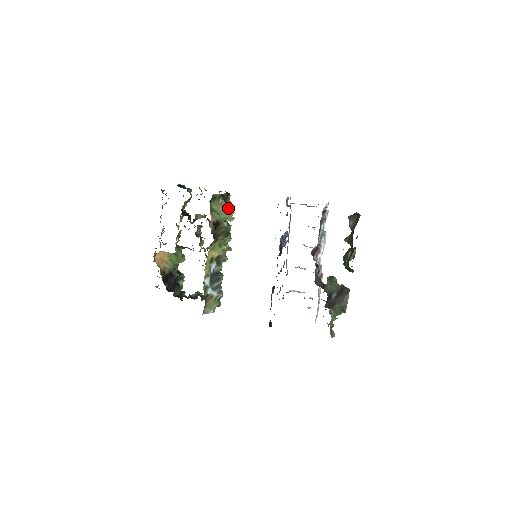
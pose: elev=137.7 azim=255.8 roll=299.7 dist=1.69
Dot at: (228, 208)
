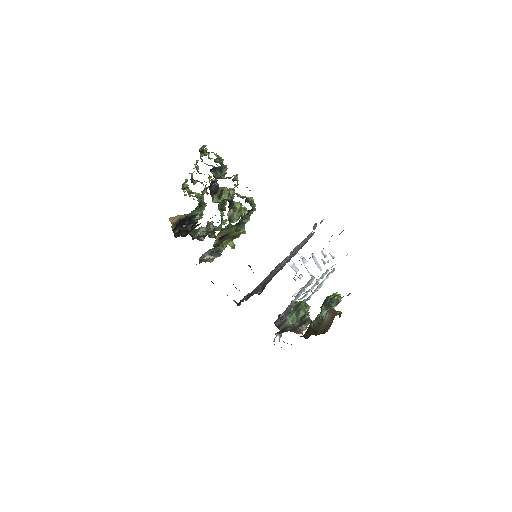
Dot at: (241, 229)
